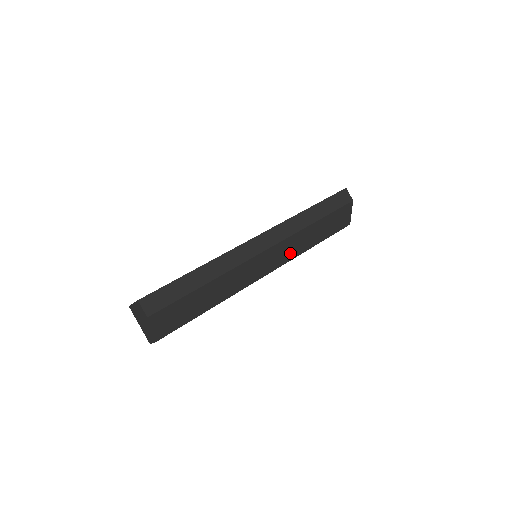
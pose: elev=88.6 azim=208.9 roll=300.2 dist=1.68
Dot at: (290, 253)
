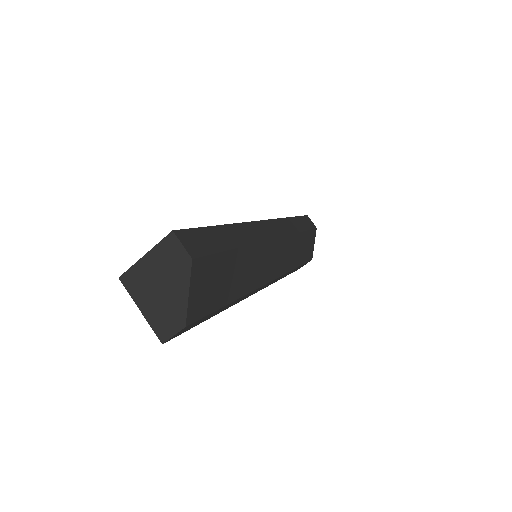
Dot at: (286, 262)
